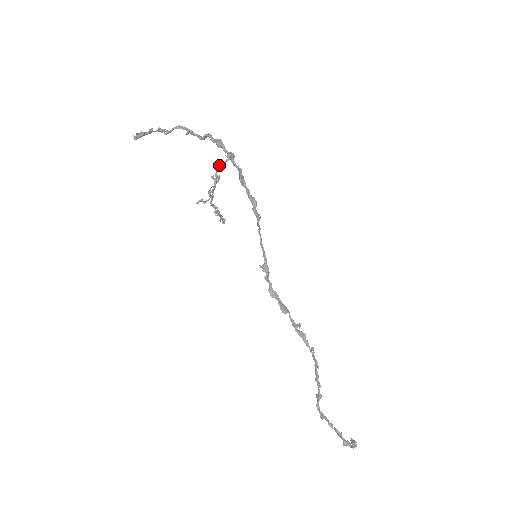
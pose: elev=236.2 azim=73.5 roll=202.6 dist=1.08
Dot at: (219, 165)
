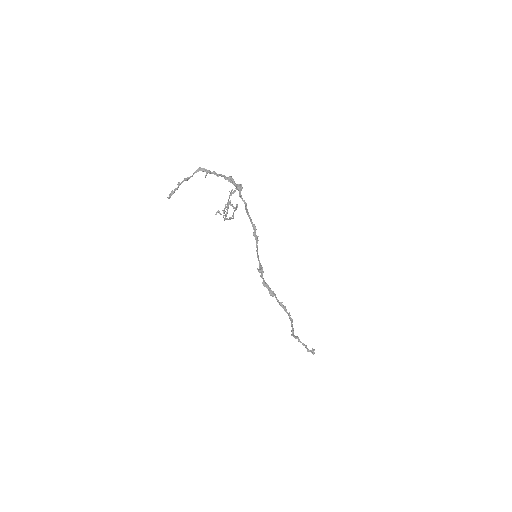
Dot at: (230, 194)
